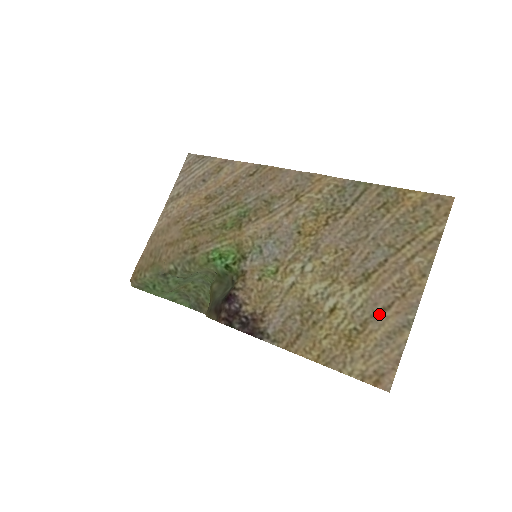
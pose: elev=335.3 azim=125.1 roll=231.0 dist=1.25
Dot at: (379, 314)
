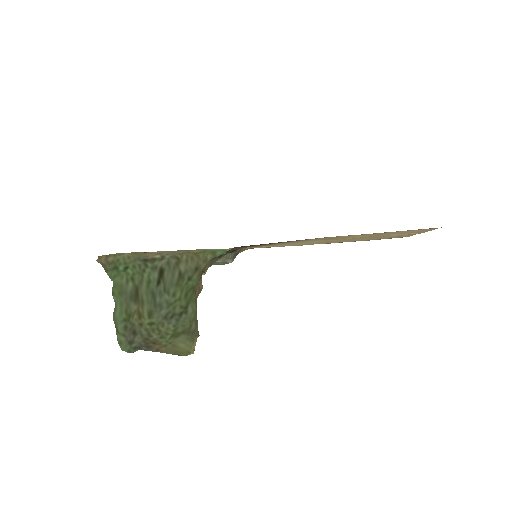
Dot at: (397, 234)
